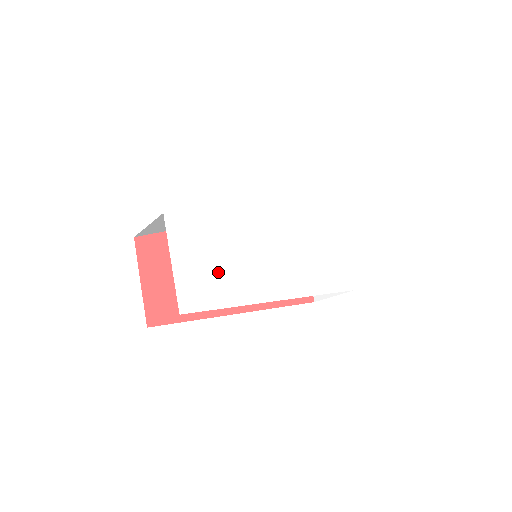
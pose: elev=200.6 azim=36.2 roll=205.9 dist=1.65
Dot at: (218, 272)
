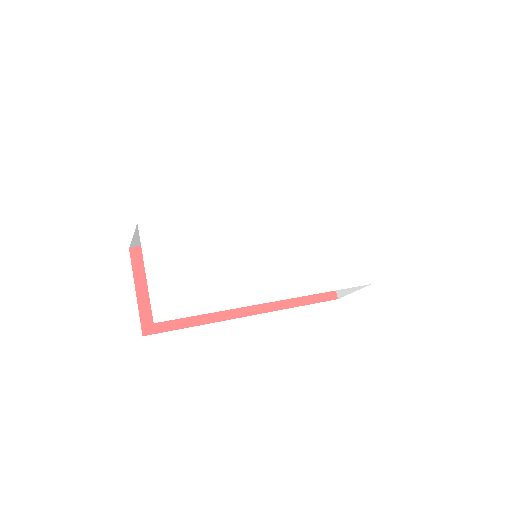
Dot at: (199, 277)
